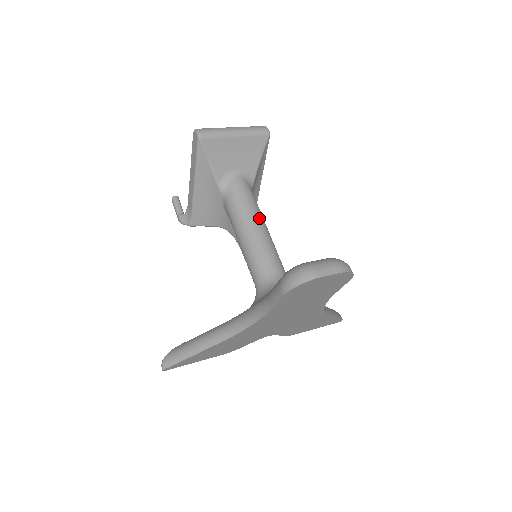
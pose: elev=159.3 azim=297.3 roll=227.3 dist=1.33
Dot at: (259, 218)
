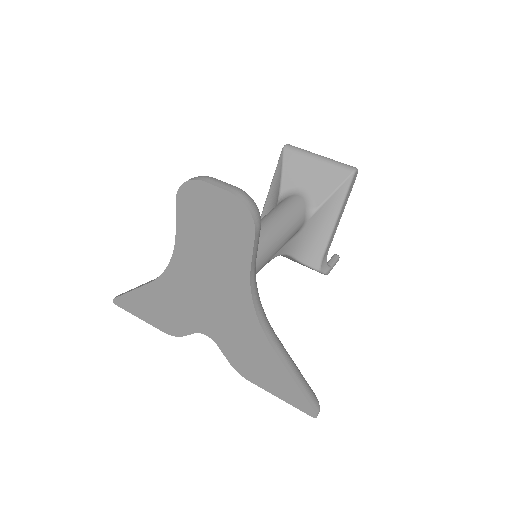
Dot at: (280, 221)
